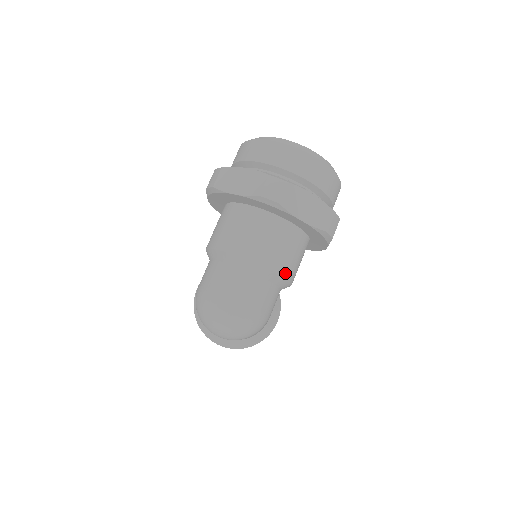
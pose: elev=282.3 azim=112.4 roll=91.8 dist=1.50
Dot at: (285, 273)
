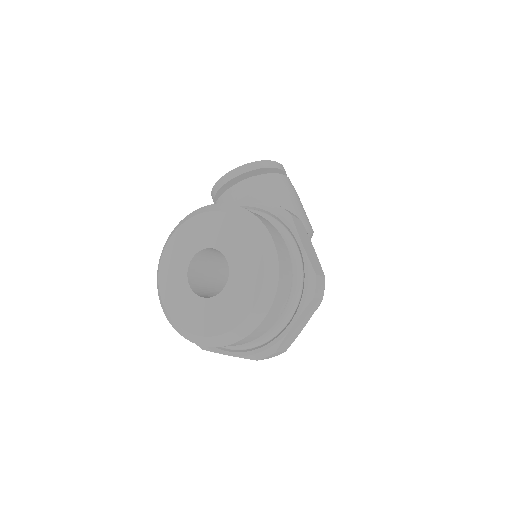
Dot at: occluded
